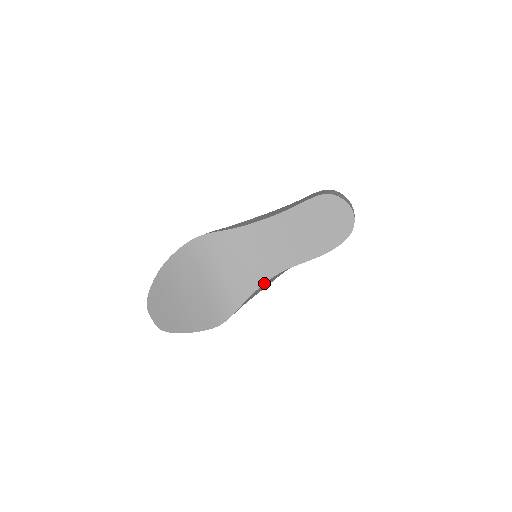
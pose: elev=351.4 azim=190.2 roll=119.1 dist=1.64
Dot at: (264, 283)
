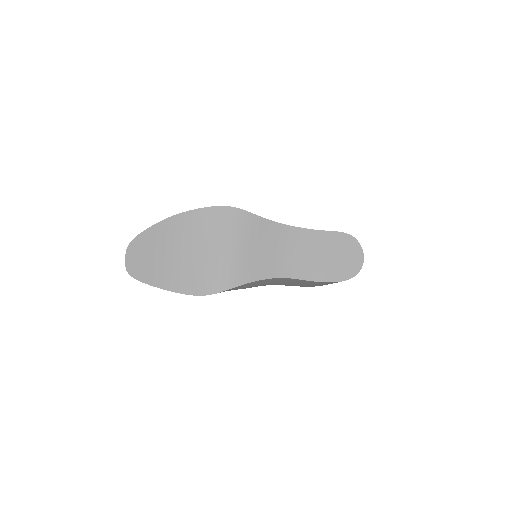
Dot at: (264, 279)
